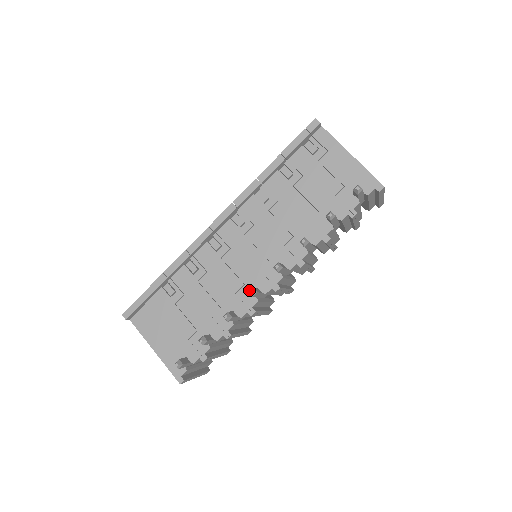
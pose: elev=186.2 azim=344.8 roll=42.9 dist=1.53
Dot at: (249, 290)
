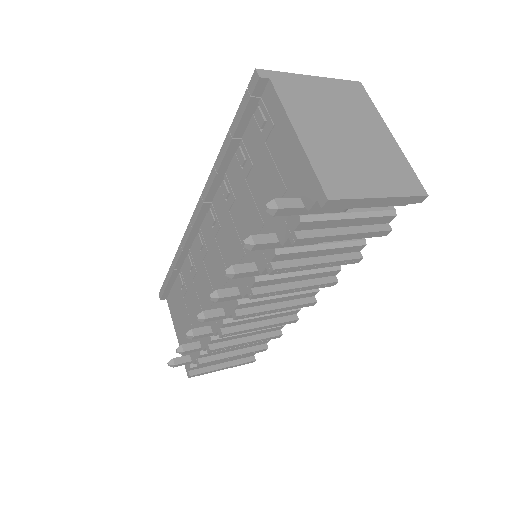
Dot at: (200, 313)
